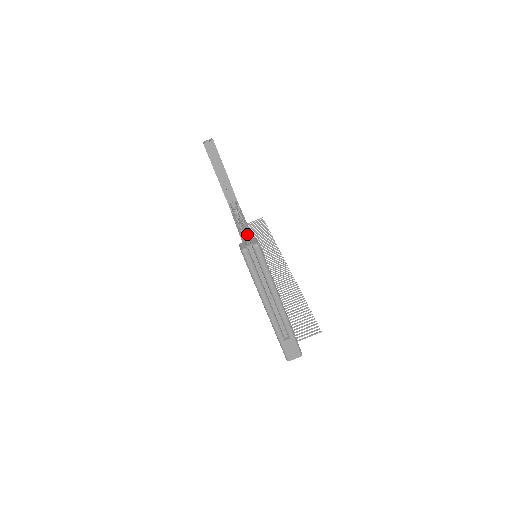
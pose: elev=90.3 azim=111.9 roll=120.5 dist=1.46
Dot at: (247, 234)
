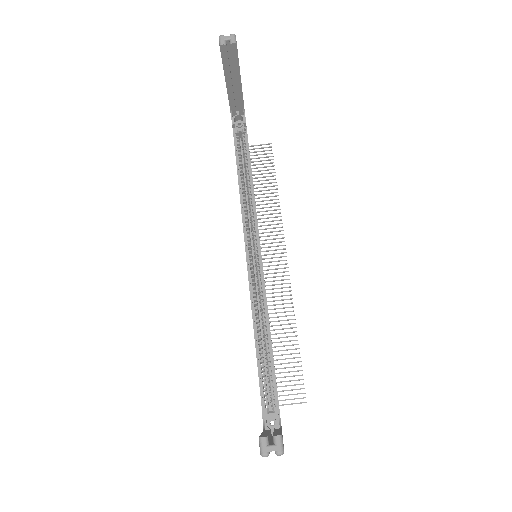
Dot at: (250, 200)
